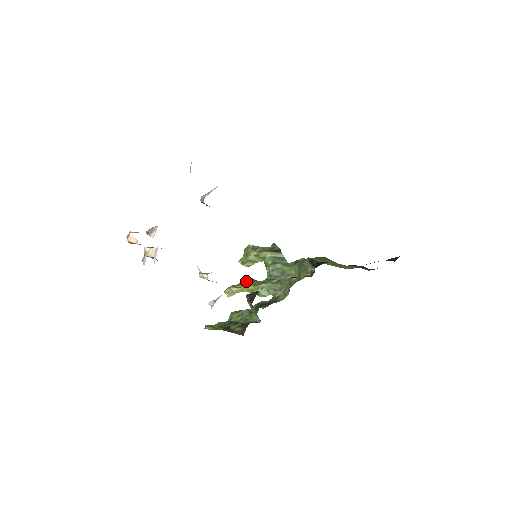
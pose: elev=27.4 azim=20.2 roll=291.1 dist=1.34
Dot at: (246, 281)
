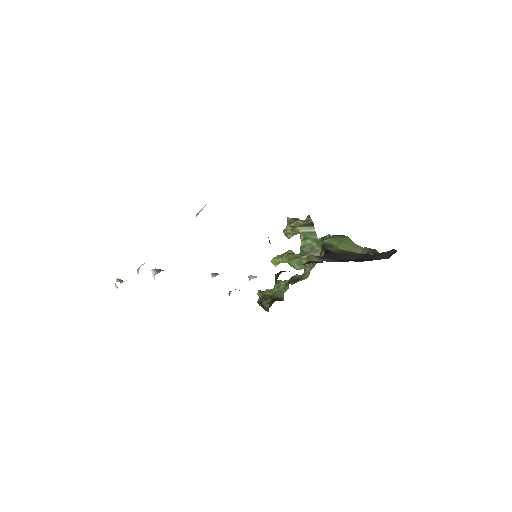
Dot at: (285, 254)
